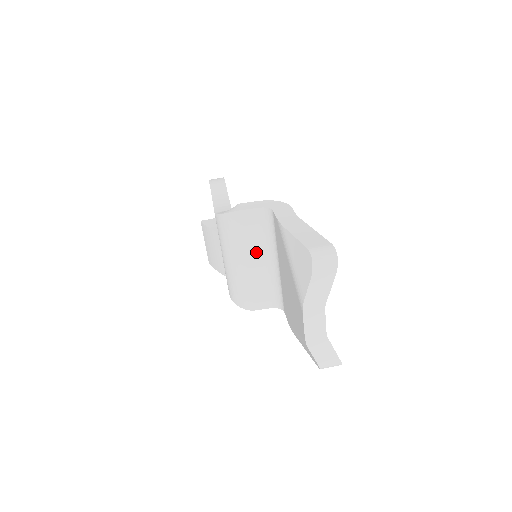
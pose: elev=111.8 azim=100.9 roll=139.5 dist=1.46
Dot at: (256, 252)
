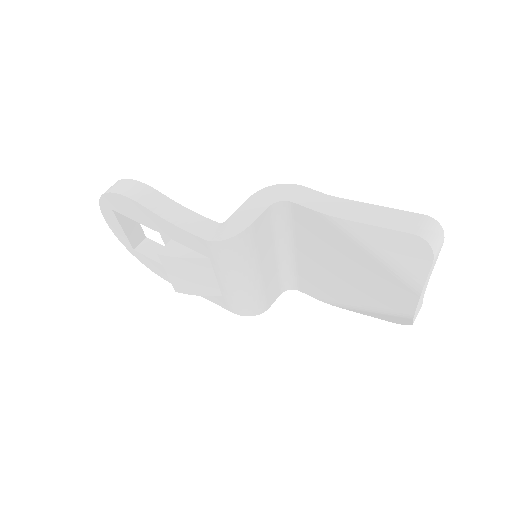
Dot at: (268, 254)
